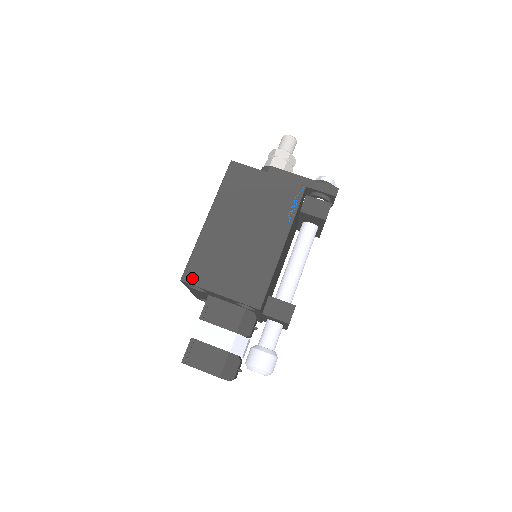
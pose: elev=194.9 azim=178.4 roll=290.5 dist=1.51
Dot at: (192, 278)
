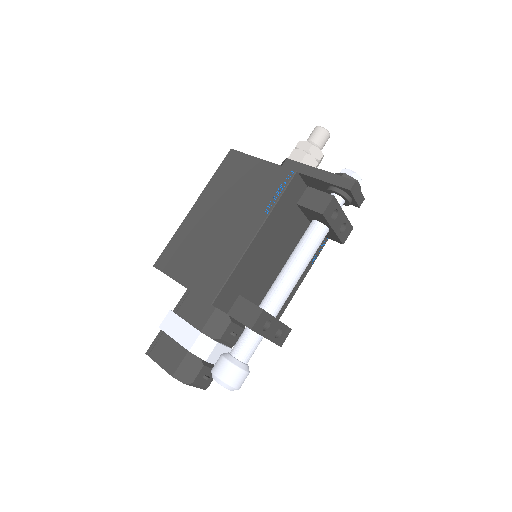
Dot at: (163, 264)
